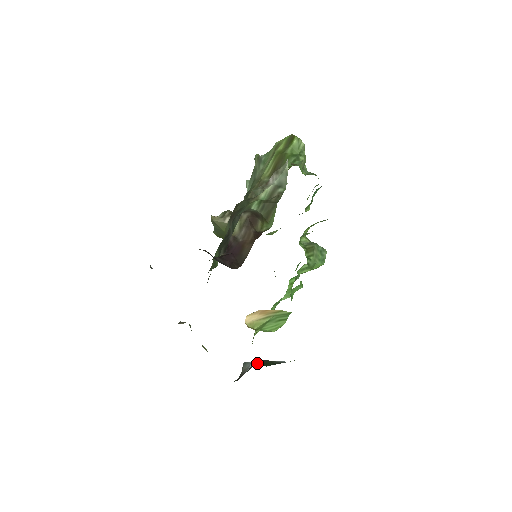
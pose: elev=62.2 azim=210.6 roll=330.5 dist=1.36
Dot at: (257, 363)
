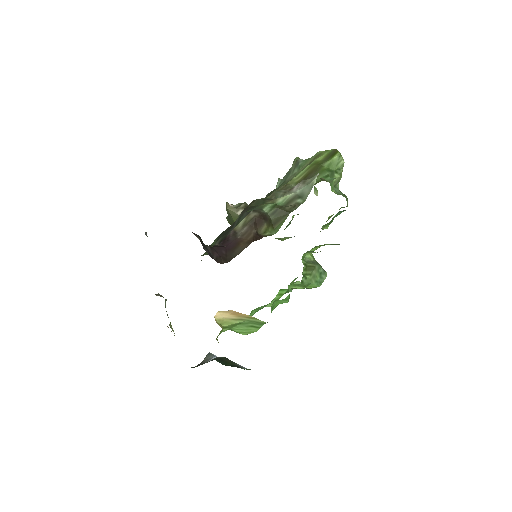
Dot at: occluded
